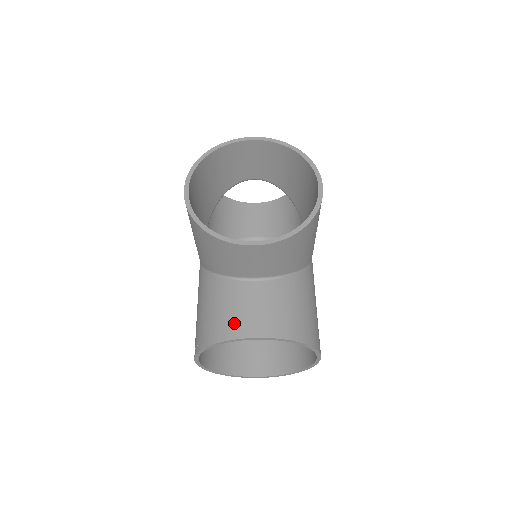
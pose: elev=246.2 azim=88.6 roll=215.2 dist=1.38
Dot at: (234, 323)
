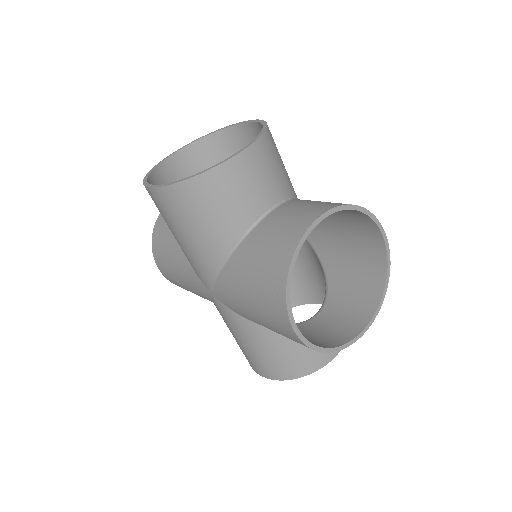
Dot at: (289, 233)
